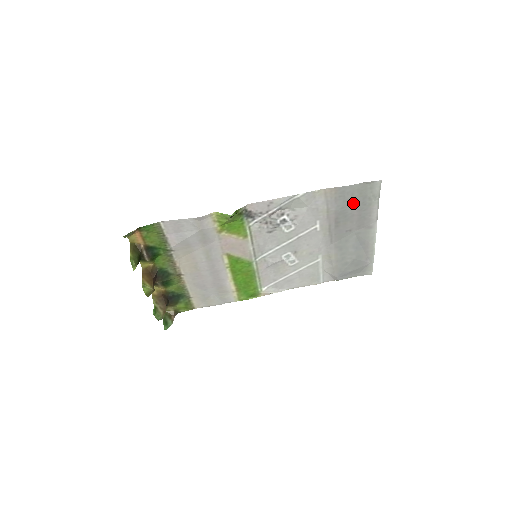
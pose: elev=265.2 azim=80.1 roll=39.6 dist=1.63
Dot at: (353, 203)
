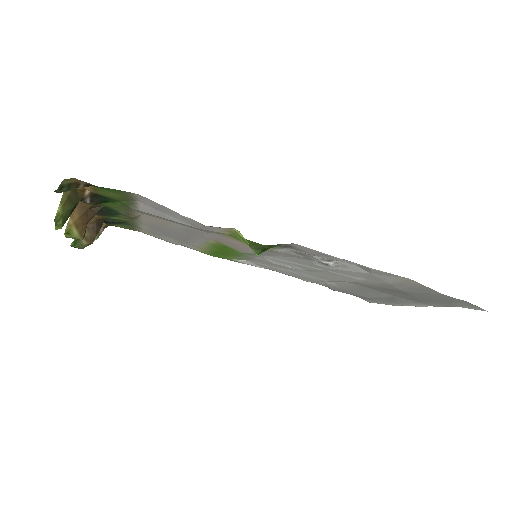
Dot at: (428, 297)
